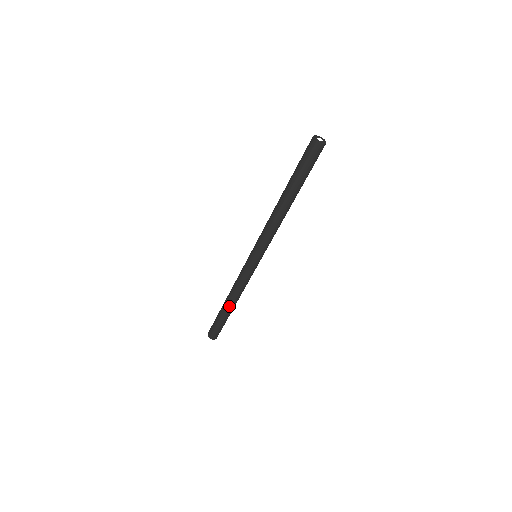
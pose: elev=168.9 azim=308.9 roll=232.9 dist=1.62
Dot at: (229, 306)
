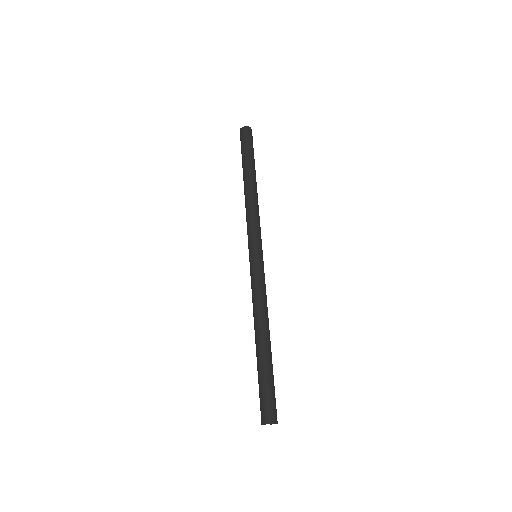
Dot at: (259, 340)
